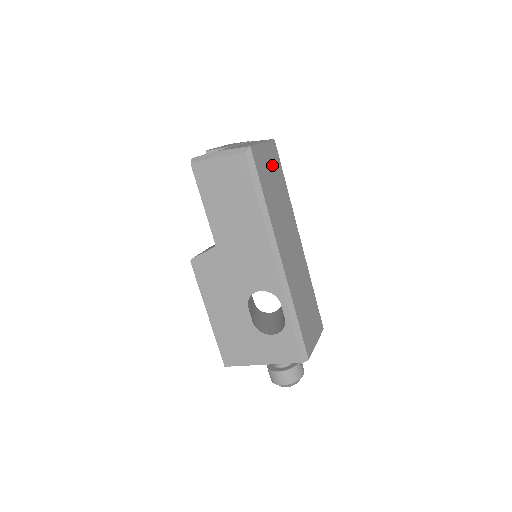
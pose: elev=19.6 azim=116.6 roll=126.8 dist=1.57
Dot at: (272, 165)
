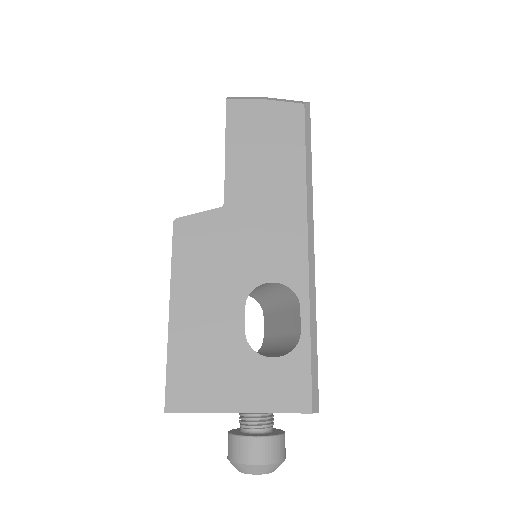
Dot at: occluded
